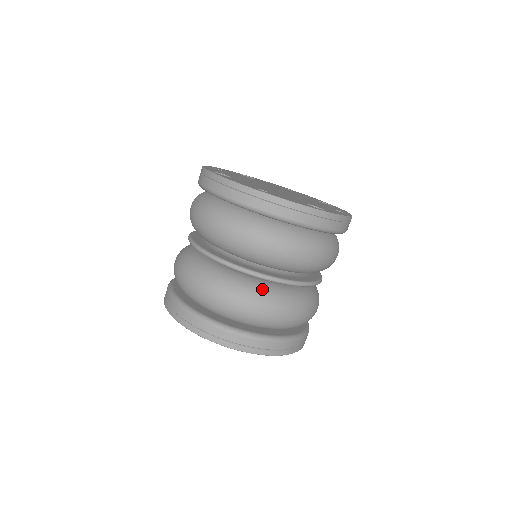
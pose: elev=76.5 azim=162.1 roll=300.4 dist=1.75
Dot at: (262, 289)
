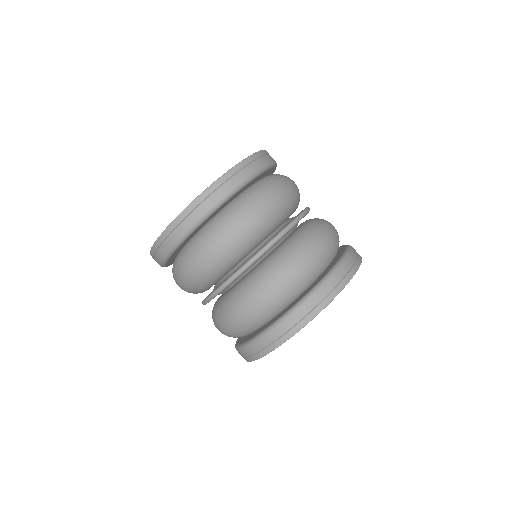
Dot at: (233, 295)
